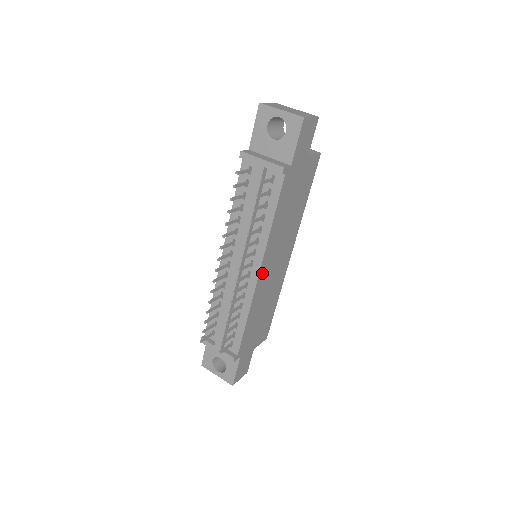
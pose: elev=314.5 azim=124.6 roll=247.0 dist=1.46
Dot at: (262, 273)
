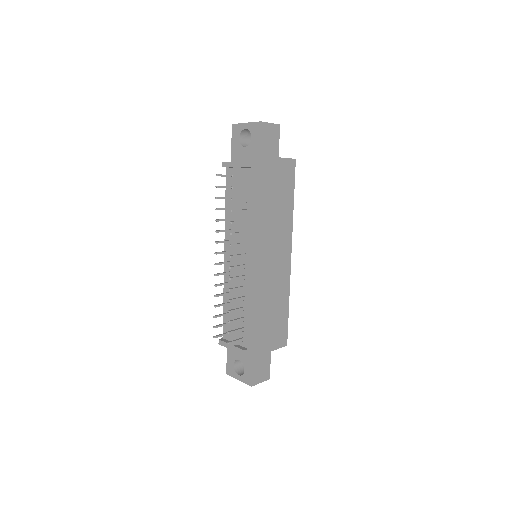
Dot at: (255, 262)
